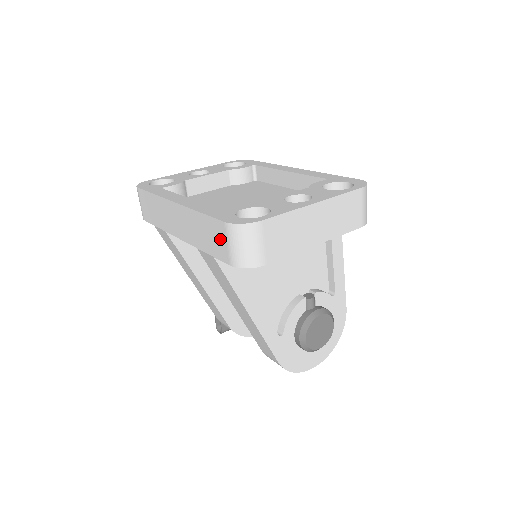
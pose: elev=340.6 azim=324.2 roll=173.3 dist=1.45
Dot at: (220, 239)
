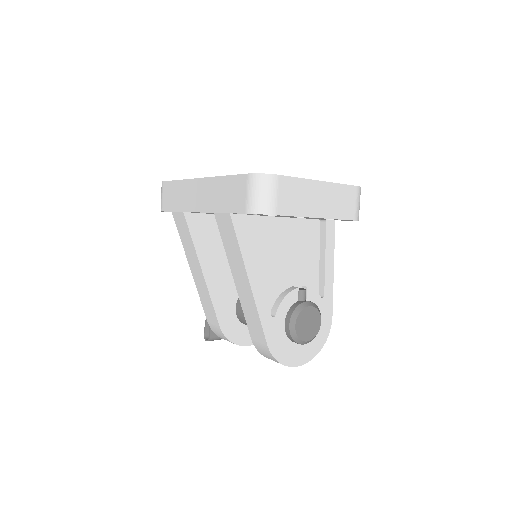
Dot at: (240, 192)
